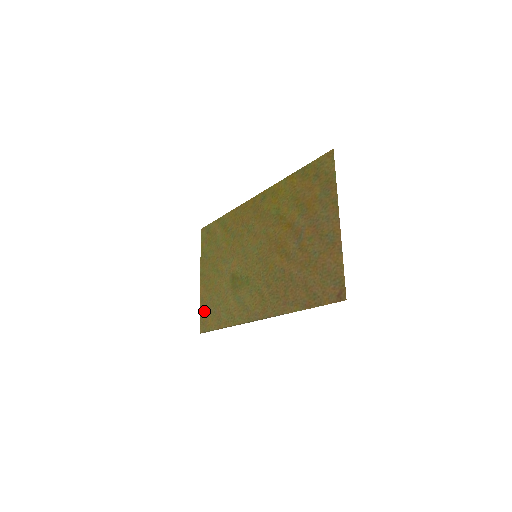
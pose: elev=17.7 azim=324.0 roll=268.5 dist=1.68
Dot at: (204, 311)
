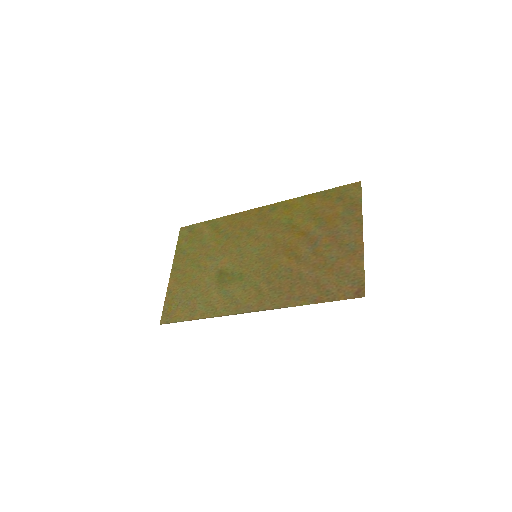
Dot at: (171, 303)
